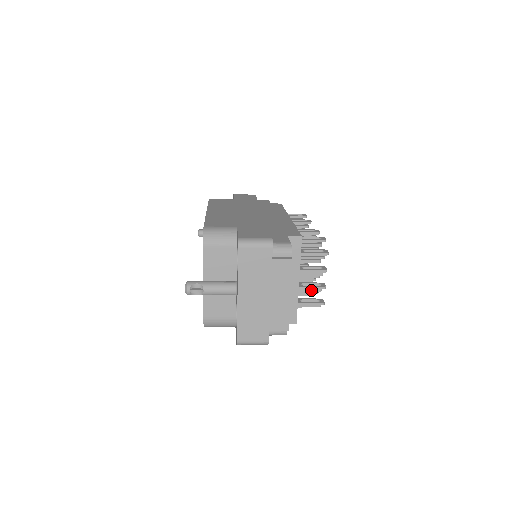
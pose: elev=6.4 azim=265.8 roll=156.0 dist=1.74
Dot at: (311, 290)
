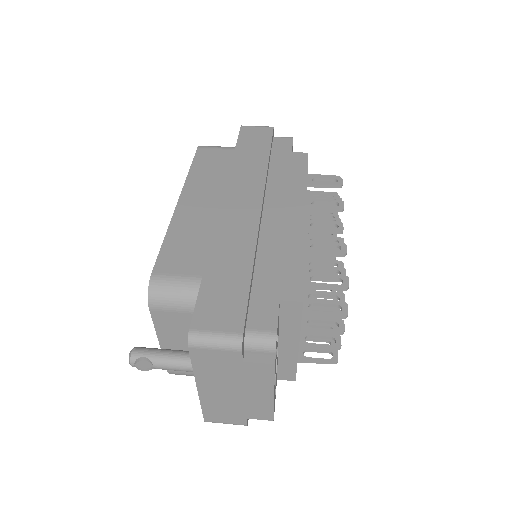
Dot at: occluded
